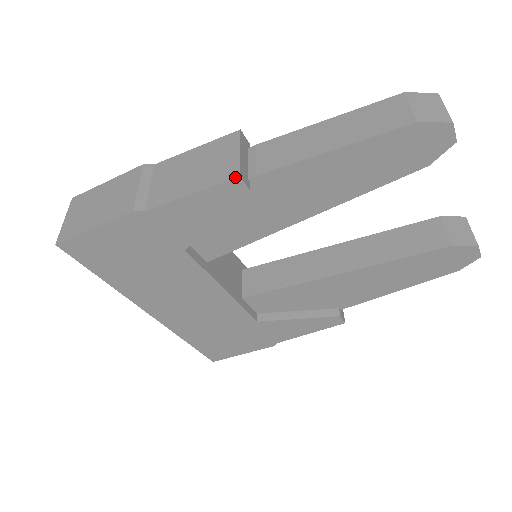
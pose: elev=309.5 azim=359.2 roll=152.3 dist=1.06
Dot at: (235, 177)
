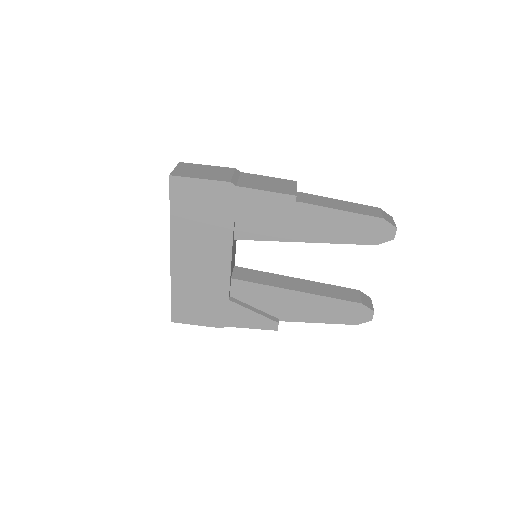
Dot at: (294, 195)
